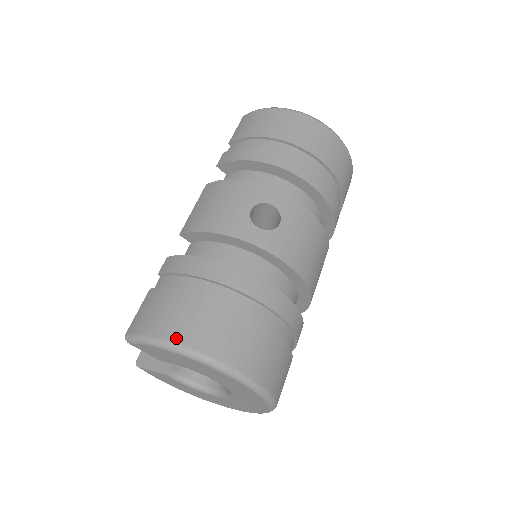
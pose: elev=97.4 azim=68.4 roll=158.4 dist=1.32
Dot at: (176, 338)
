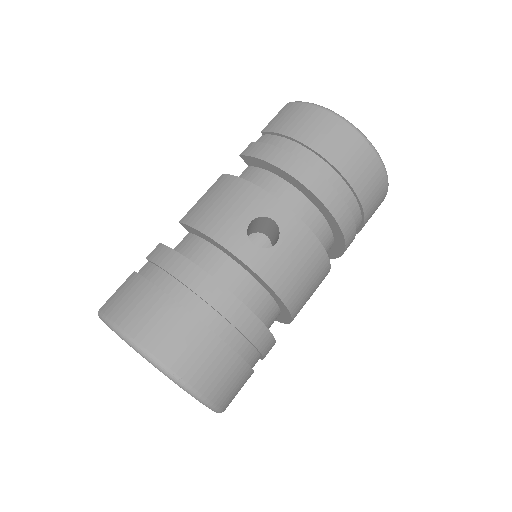
Dot at: (136, 335)
